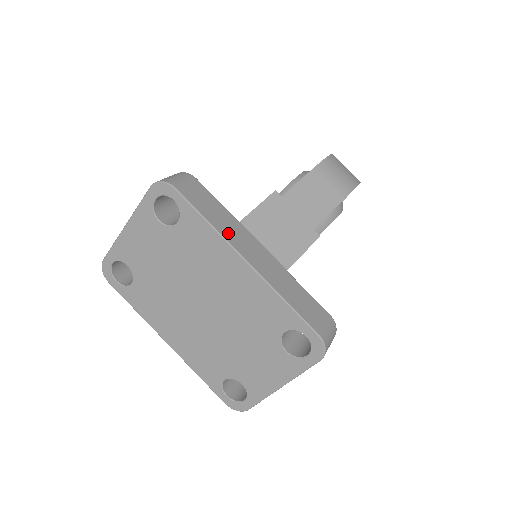
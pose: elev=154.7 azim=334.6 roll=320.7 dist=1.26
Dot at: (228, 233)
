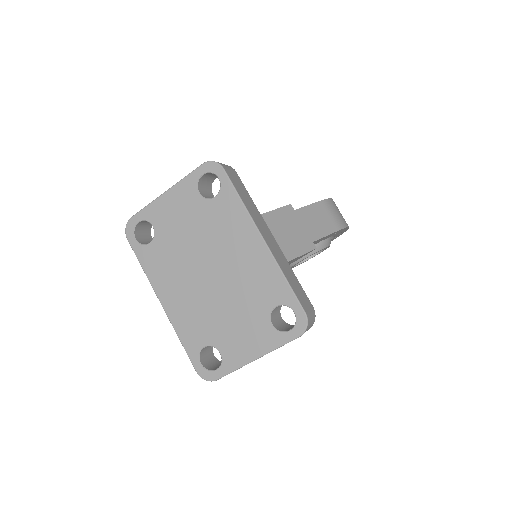
Dot at: (254, 215)
